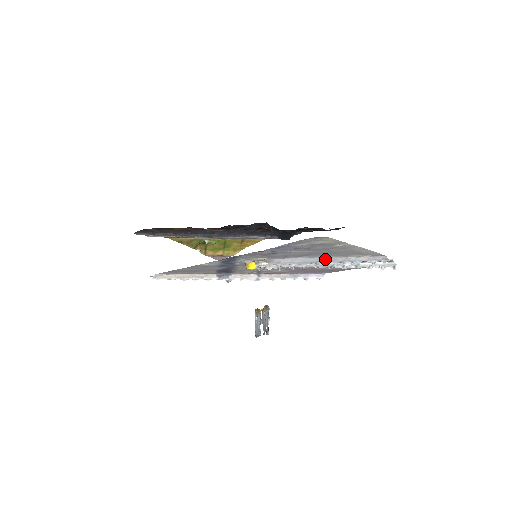
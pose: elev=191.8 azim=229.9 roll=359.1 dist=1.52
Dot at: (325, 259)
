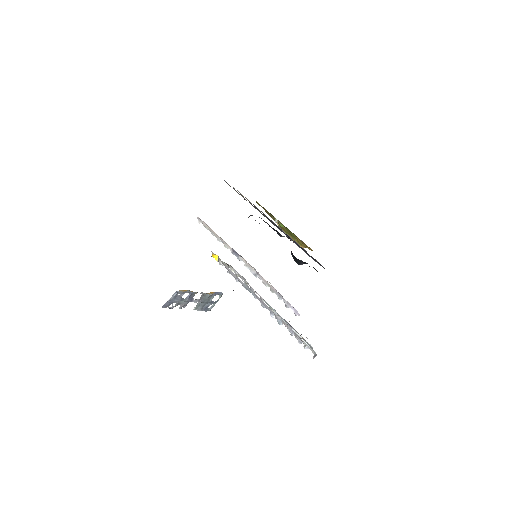
Dot at: (257, 296)
